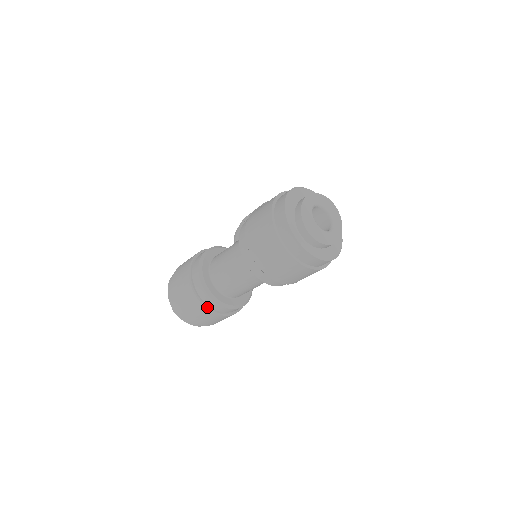
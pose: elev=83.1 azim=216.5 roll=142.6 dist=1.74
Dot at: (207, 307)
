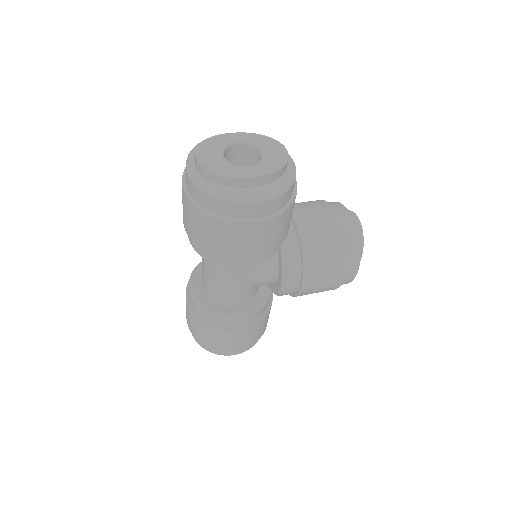
Dot at: (192, 310)
